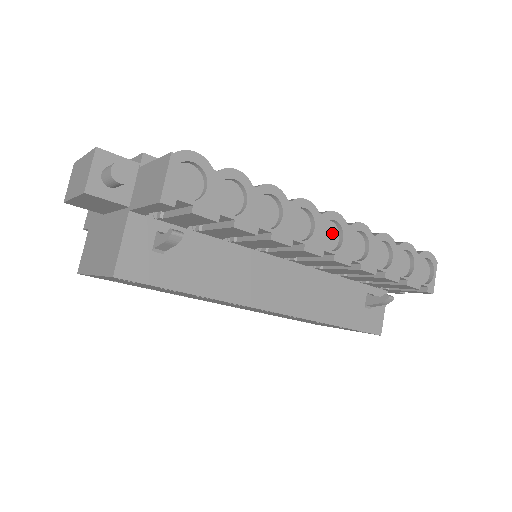
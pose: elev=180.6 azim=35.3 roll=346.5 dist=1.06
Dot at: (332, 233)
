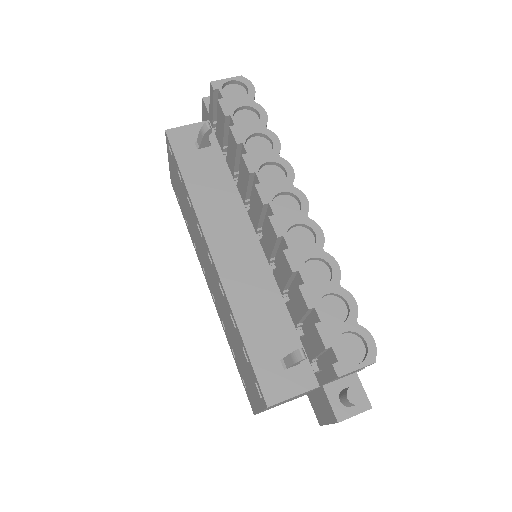
Dot at: (291, 210)
